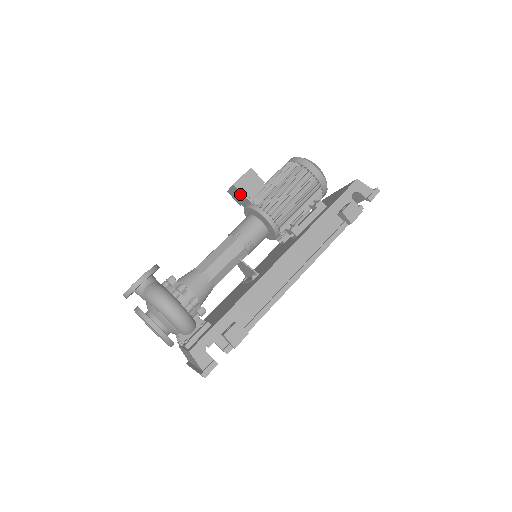
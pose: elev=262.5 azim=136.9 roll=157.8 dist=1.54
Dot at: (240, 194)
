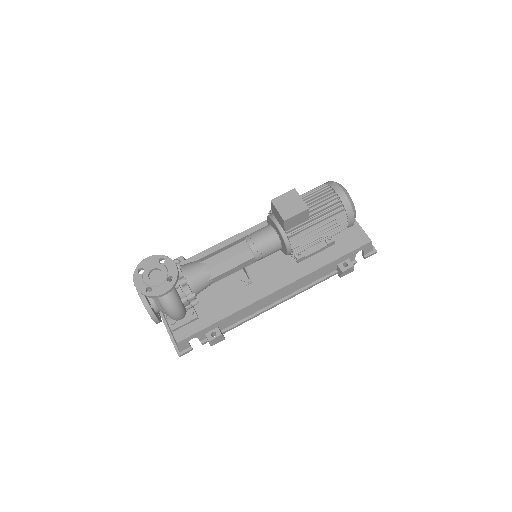
Dot at: (283, 224)
